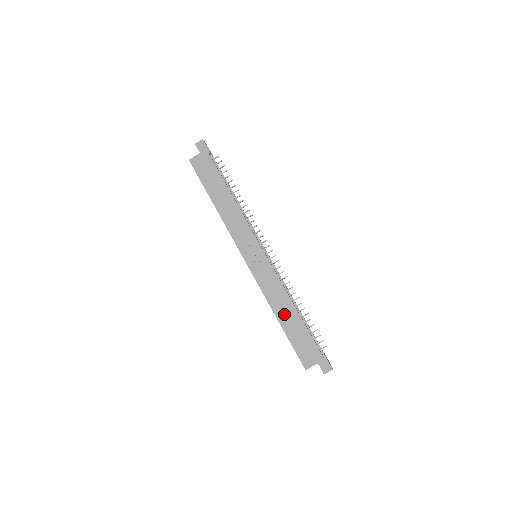
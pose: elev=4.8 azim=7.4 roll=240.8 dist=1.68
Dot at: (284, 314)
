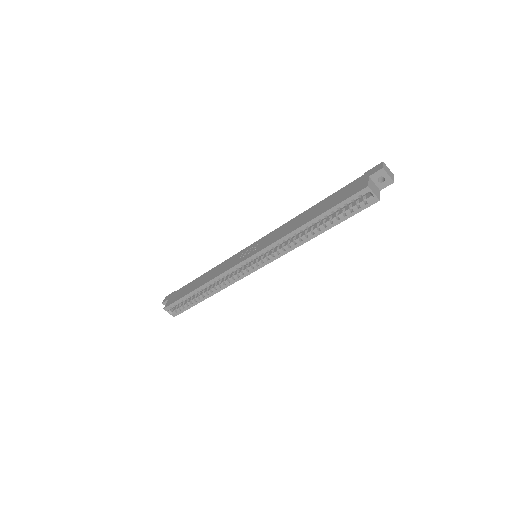
Dot at: (307, 218)
